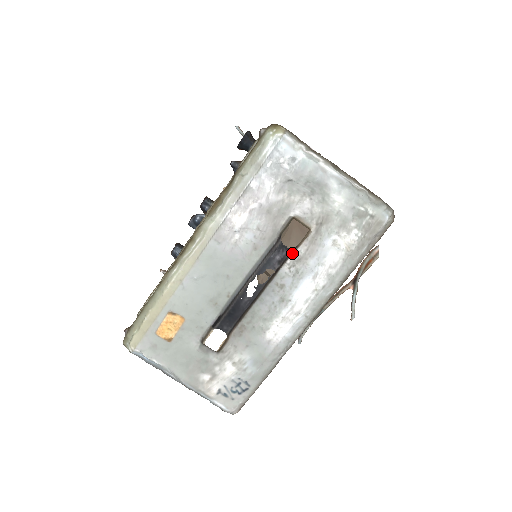
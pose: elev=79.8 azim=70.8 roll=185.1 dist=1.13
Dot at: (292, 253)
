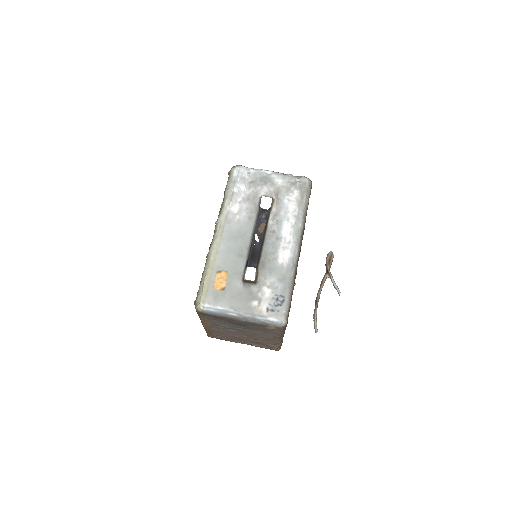
Dot at: (270, 213)
